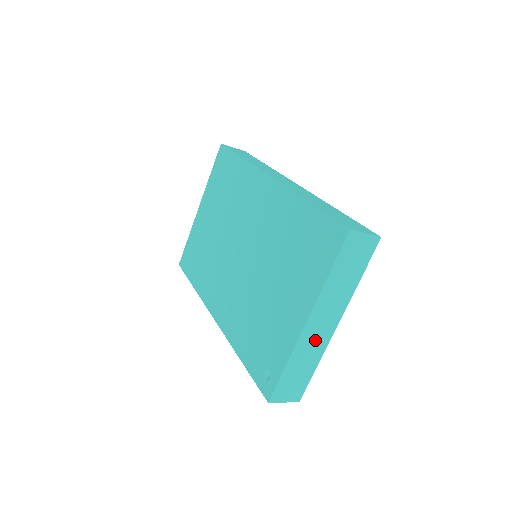
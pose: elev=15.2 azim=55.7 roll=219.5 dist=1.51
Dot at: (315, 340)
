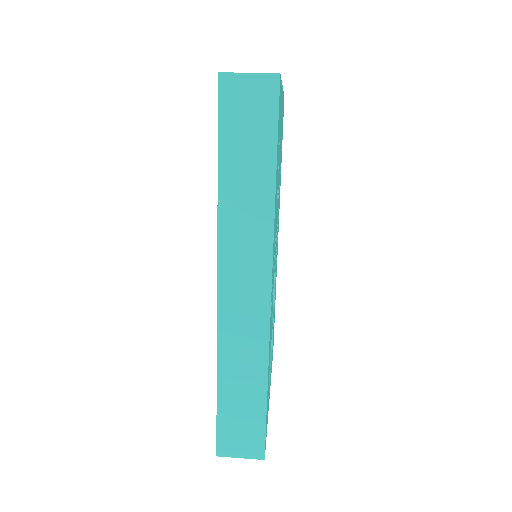
Dot at: occluded
